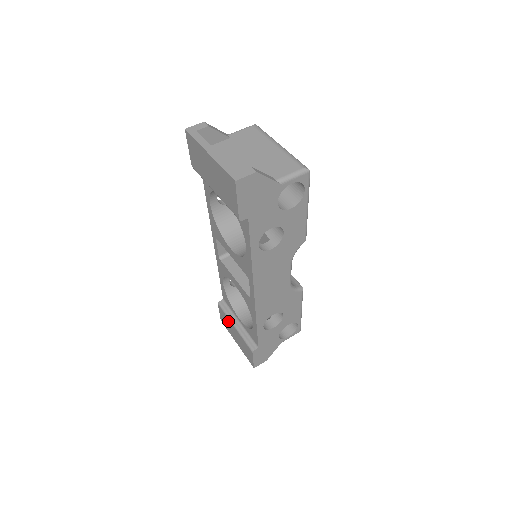
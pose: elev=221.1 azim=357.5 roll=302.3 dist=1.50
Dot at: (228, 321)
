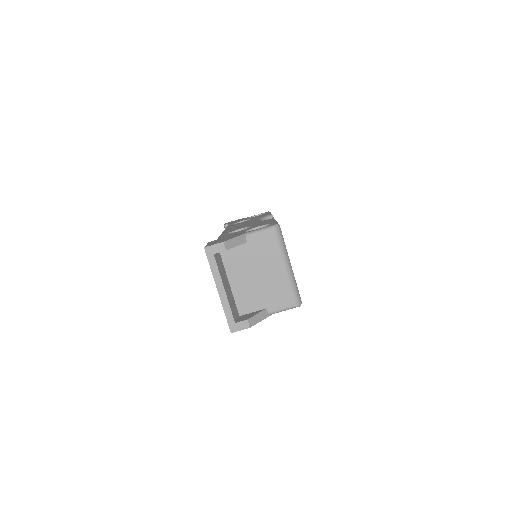
Dot at: occluded
